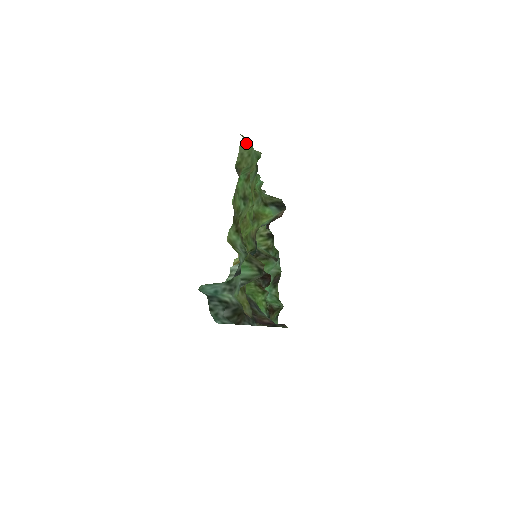
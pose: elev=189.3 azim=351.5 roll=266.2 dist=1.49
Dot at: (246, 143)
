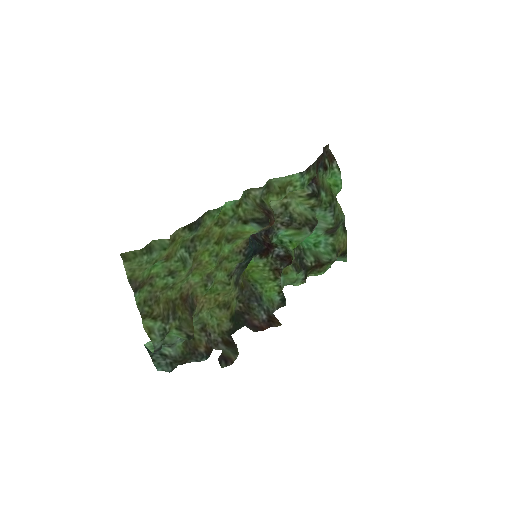
Dot at: (128, 262)
